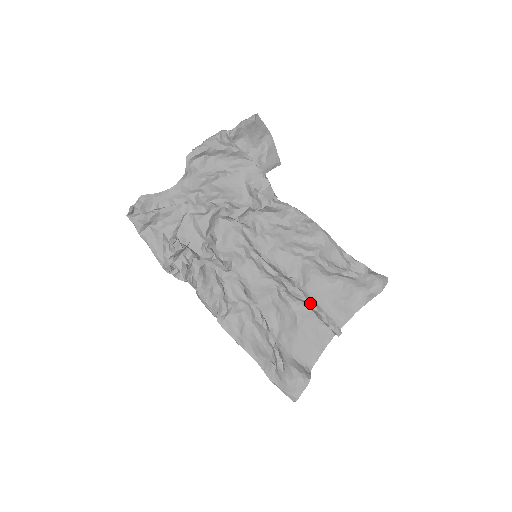
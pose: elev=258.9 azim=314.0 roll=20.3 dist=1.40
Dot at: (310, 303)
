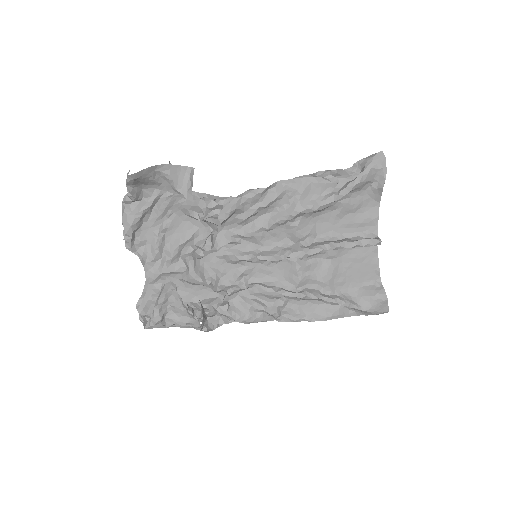
Dot at: (332, 249)
